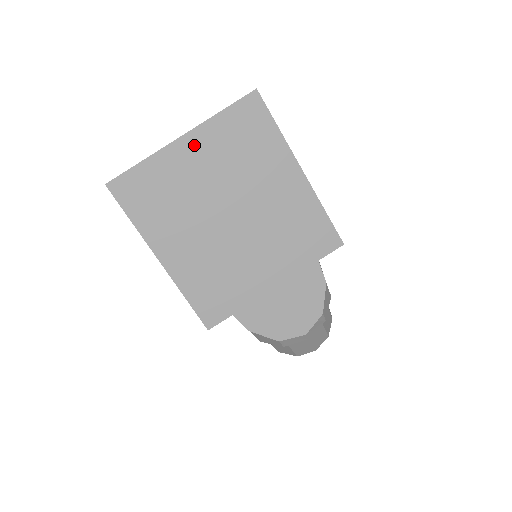
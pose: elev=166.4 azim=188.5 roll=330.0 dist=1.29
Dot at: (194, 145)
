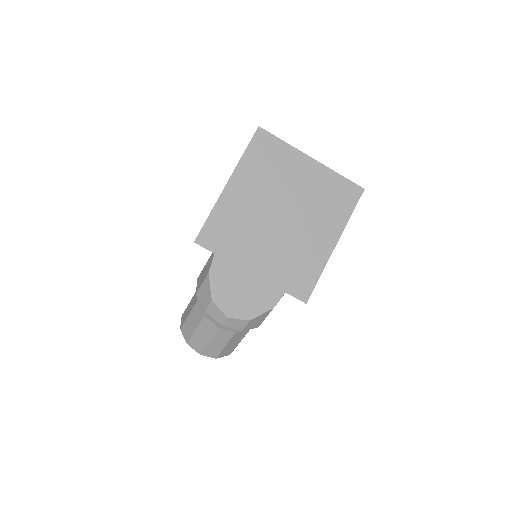
Dot at: (312, 168)
